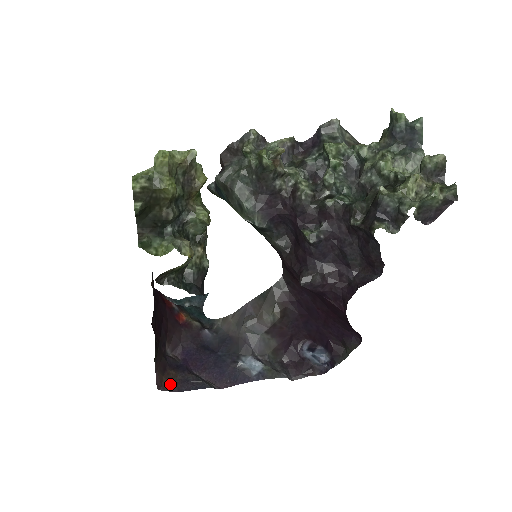
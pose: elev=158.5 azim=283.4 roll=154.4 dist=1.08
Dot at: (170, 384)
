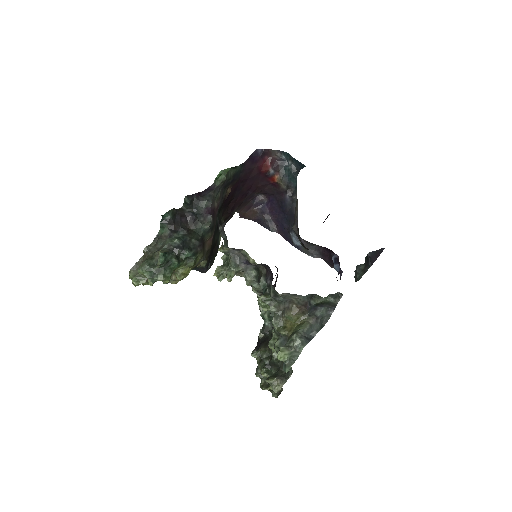
Dot at: (250, 217)
